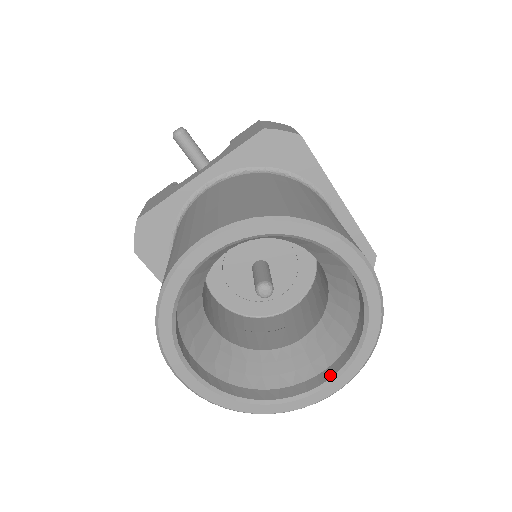
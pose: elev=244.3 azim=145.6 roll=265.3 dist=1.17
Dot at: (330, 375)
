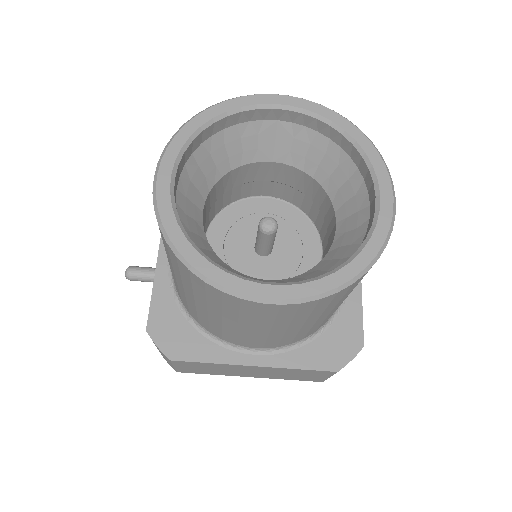
Dot at: (371, 185)
